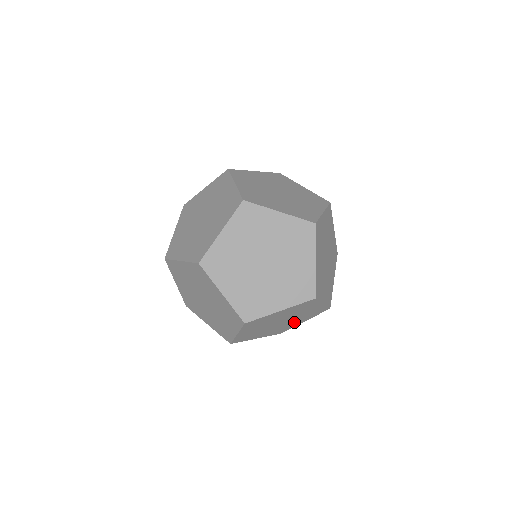
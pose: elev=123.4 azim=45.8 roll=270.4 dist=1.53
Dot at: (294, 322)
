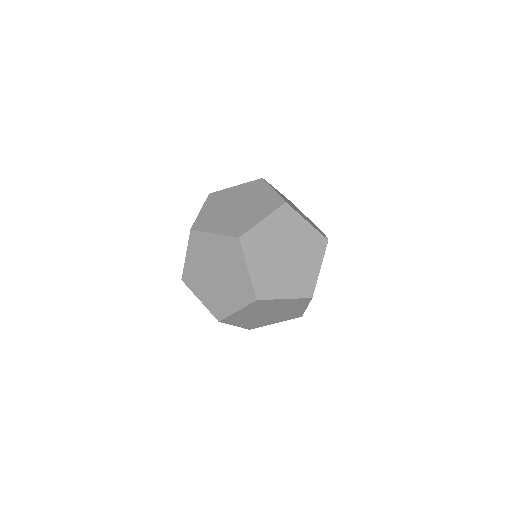
Dot at: (228, 297)
